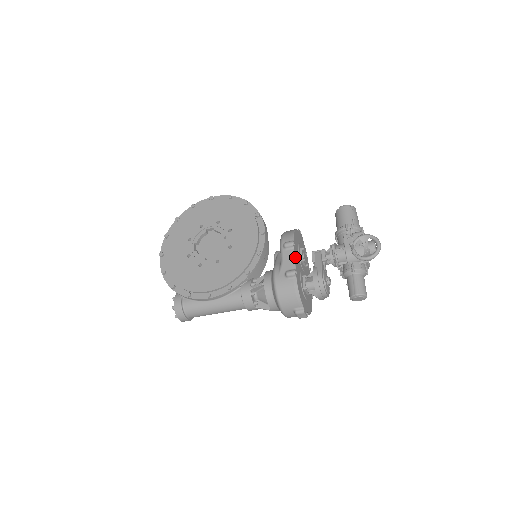
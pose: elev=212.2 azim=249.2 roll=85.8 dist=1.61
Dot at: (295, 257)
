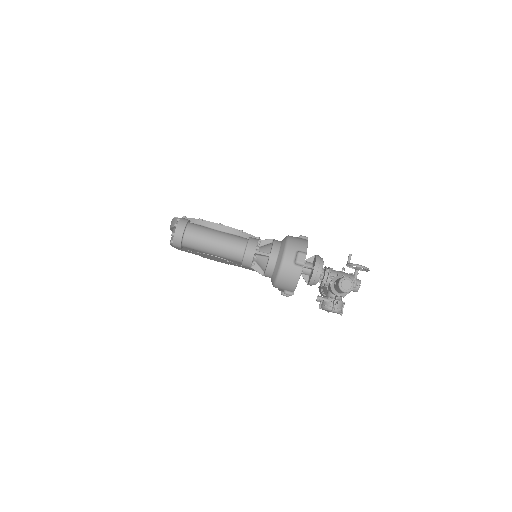
Dot at: occluded
